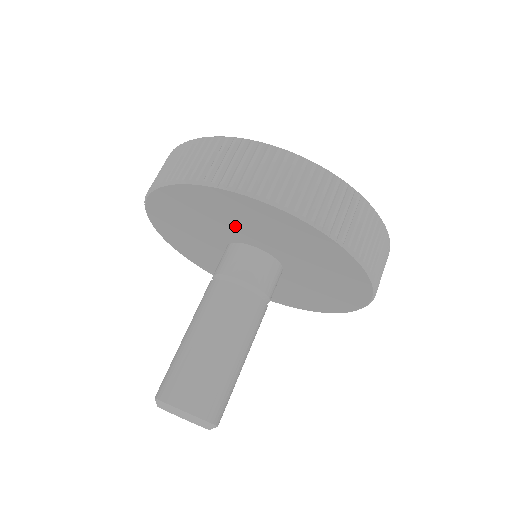
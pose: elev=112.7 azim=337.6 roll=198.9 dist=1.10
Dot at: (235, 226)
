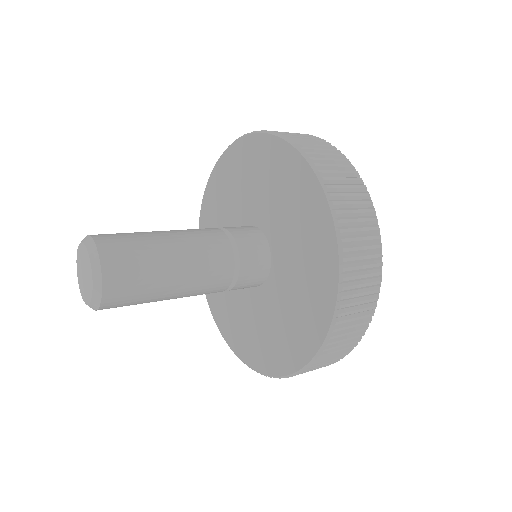
Dot at: (258, 195)
